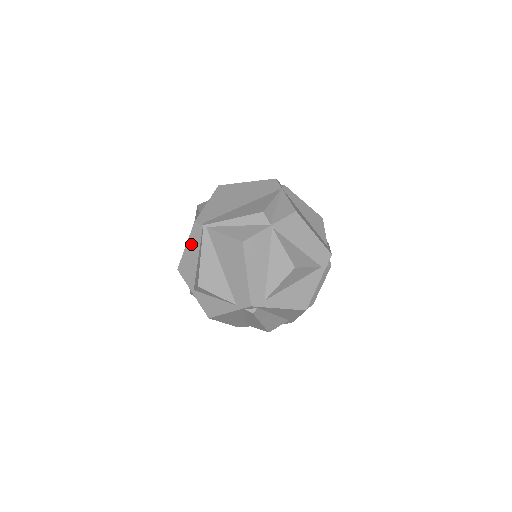
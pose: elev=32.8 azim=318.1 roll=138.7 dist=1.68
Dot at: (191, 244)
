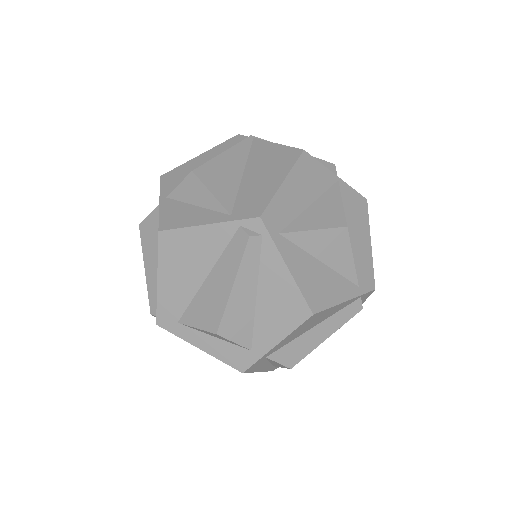
Dot at: (212, 152)
